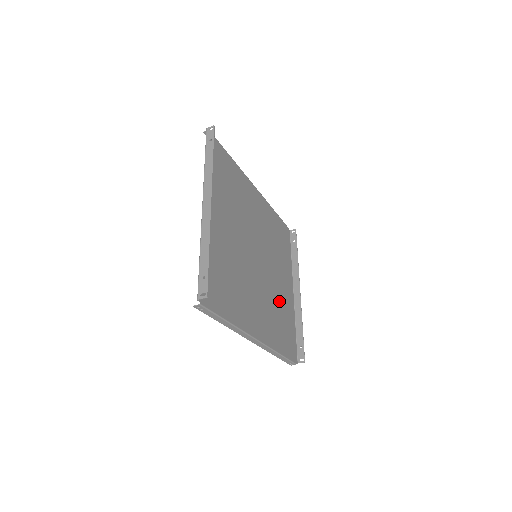
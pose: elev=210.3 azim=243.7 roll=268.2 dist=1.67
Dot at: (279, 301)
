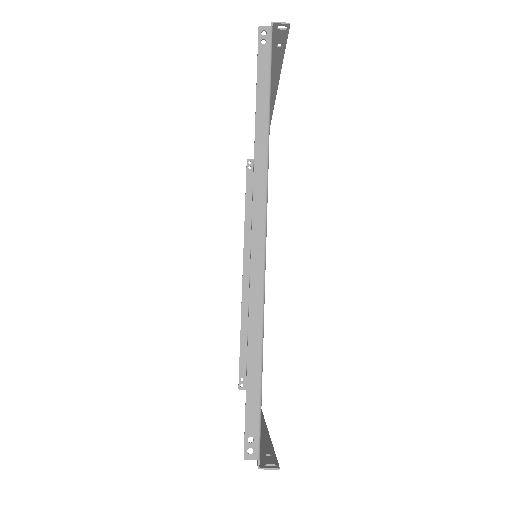
Dot at: occluded
